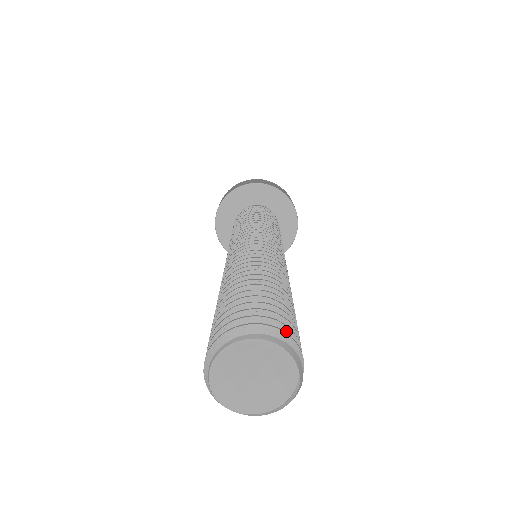
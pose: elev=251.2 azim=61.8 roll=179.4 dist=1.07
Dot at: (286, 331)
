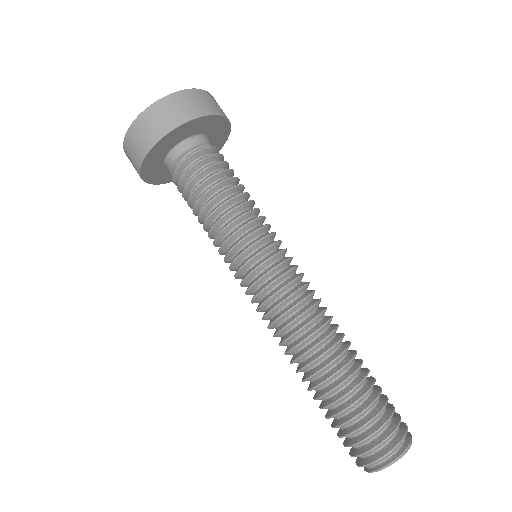
Dot at: (397, 429)
